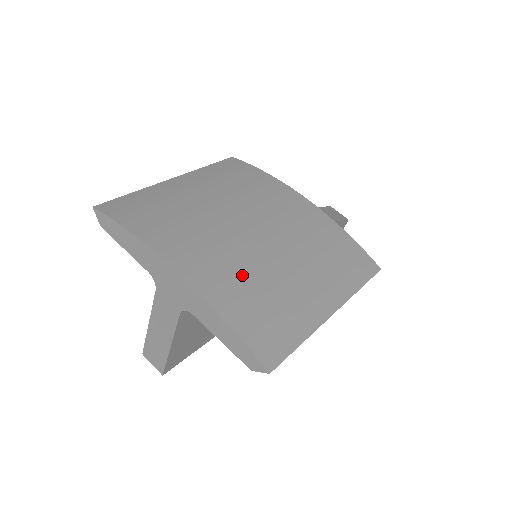
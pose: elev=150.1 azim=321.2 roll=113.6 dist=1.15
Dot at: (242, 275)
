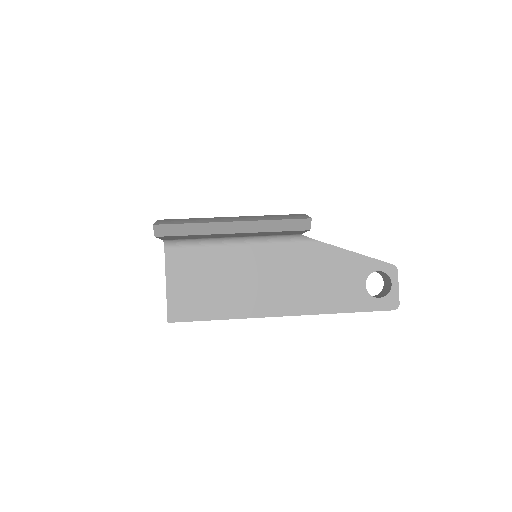
Dot at: occluded
